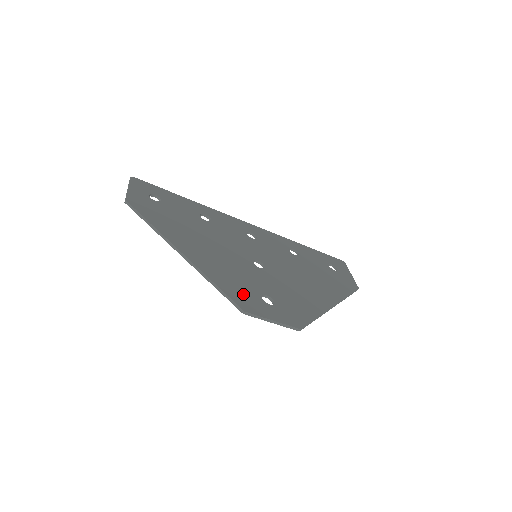
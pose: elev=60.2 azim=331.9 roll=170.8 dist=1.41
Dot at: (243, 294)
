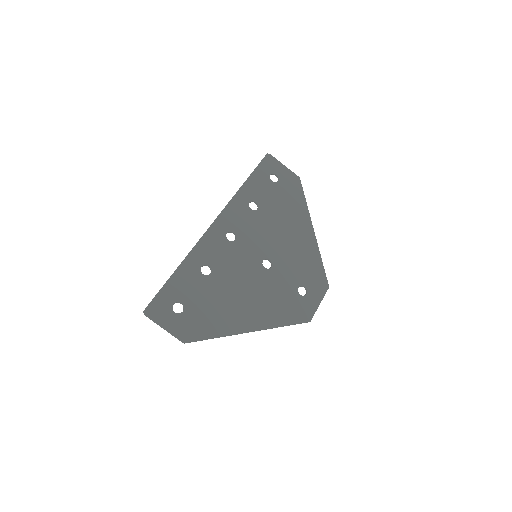
Dot at: (296, 309)
